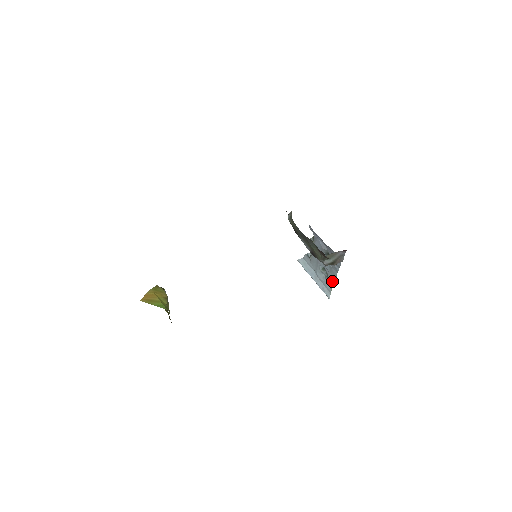
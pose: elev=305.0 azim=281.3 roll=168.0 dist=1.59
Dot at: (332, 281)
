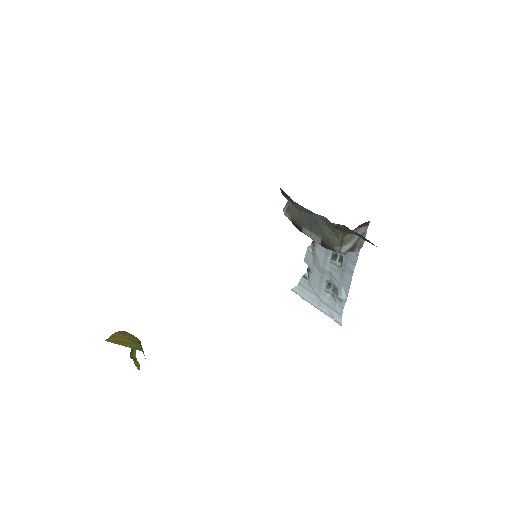
Dot at: (345, 293)
